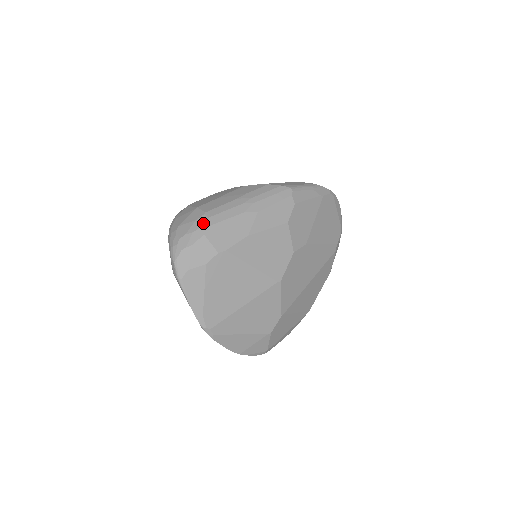
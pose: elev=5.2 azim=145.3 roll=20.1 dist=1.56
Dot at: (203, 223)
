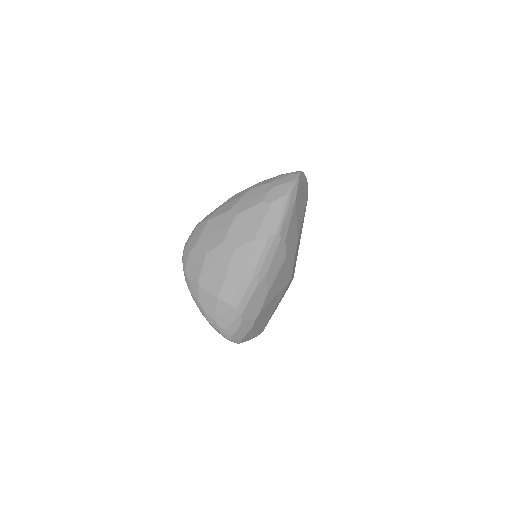
Dot at: (236, 315)
